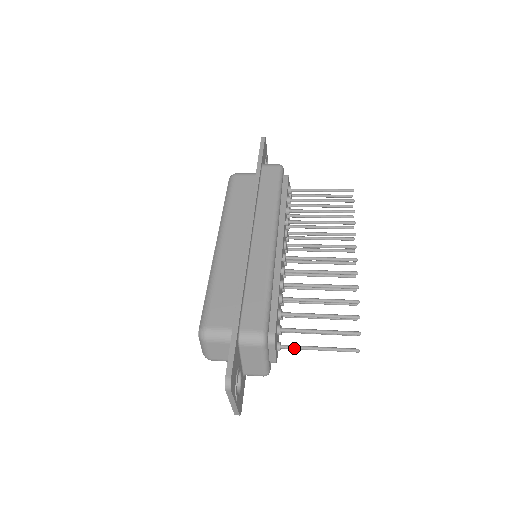
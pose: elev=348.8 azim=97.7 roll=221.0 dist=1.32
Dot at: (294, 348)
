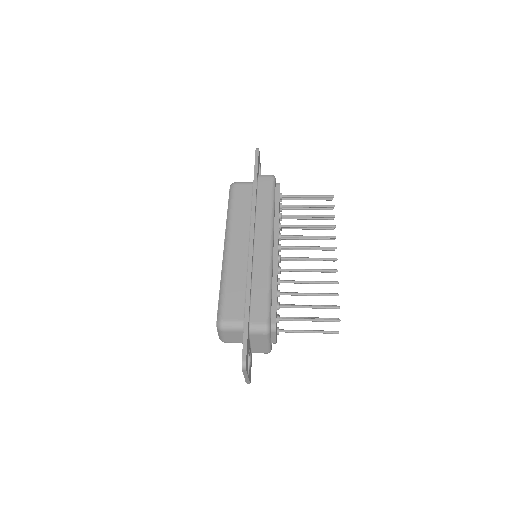
Dot at: (290, 332)
